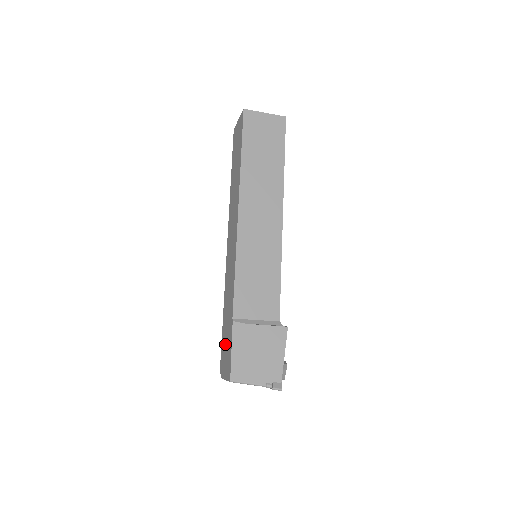
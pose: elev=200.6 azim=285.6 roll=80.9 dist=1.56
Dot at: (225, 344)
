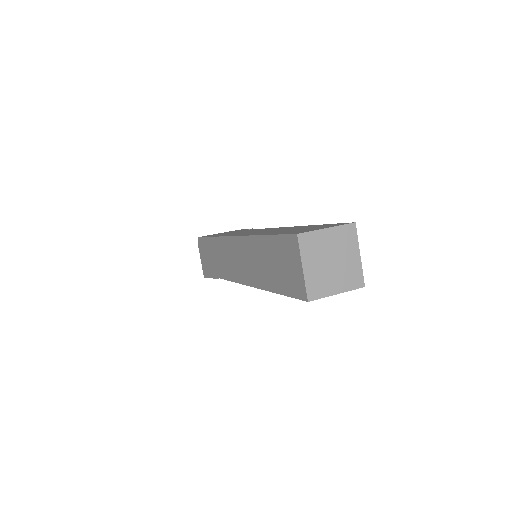
Dot at: (206, 255)
